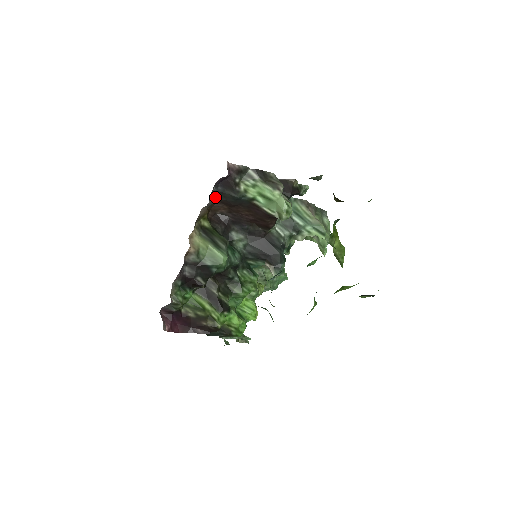
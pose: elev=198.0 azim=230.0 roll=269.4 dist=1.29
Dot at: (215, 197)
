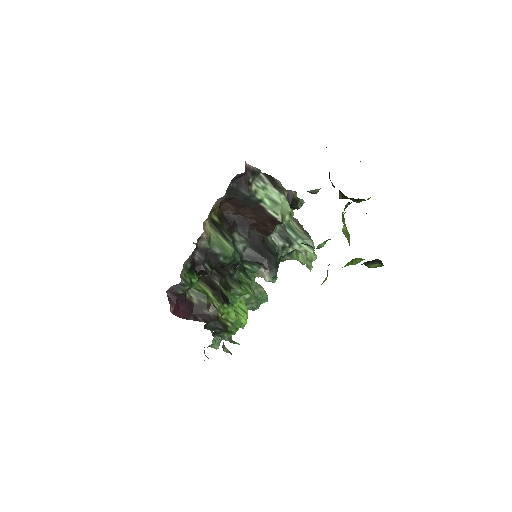
Dot at: (229, 193)
